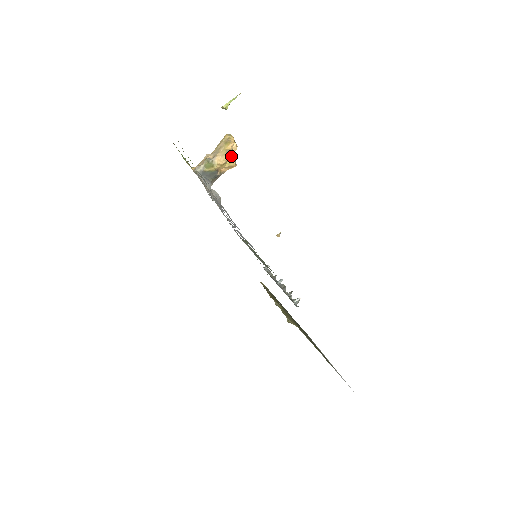
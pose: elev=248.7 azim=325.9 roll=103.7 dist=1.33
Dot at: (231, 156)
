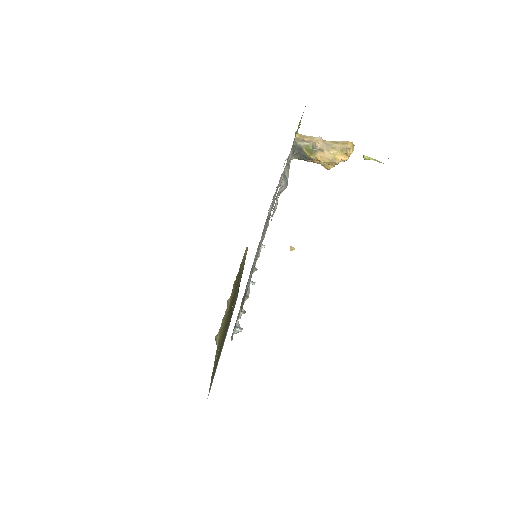
Dot at: (332, 164)
